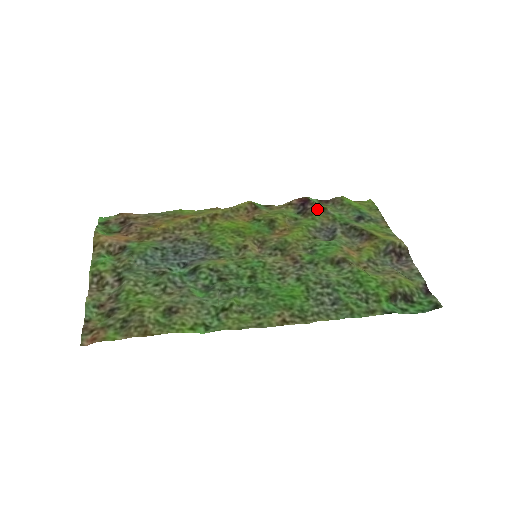
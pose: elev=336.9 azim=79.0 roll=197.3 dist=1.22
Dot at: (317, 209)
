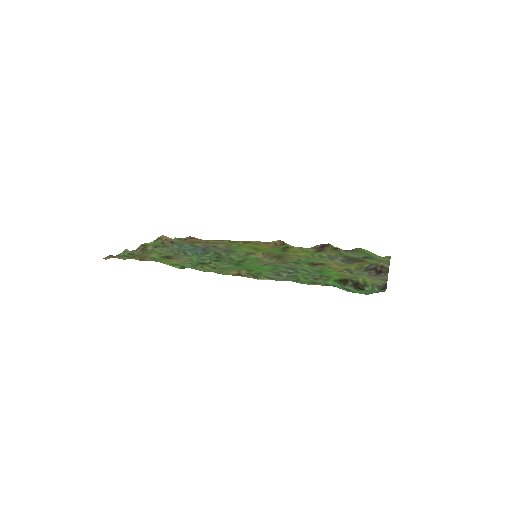
Dot at: (331, 249)
